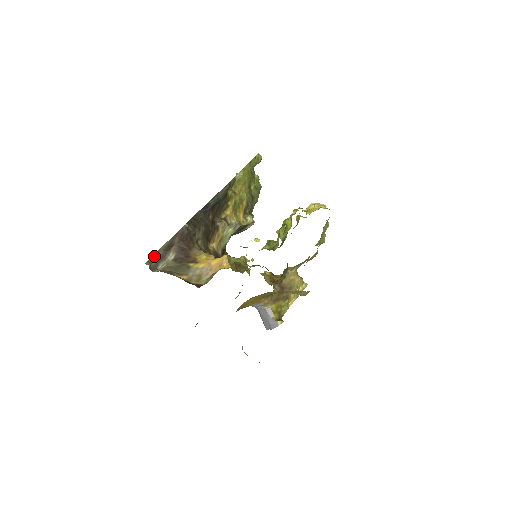
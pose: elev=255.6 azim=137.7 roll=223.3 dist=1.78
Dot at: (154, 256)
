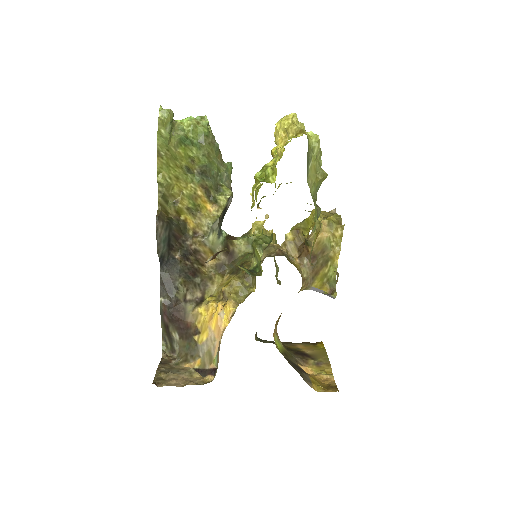
Dot at: (164, 341)
